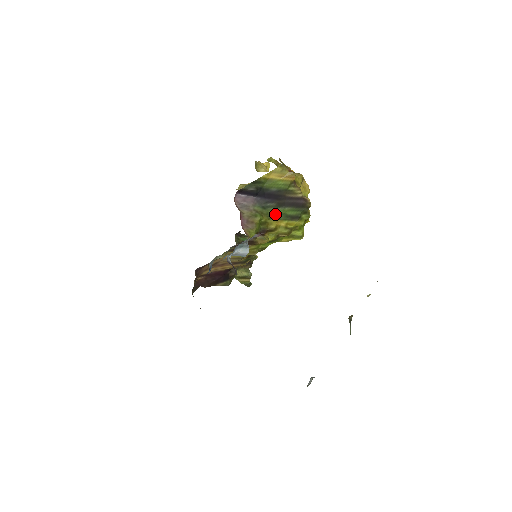
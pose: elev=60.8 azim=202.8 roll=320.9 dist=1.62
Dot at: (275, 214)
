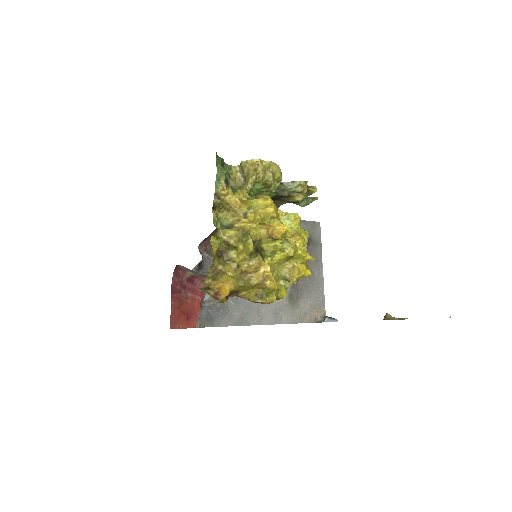
Dot at: occluded
